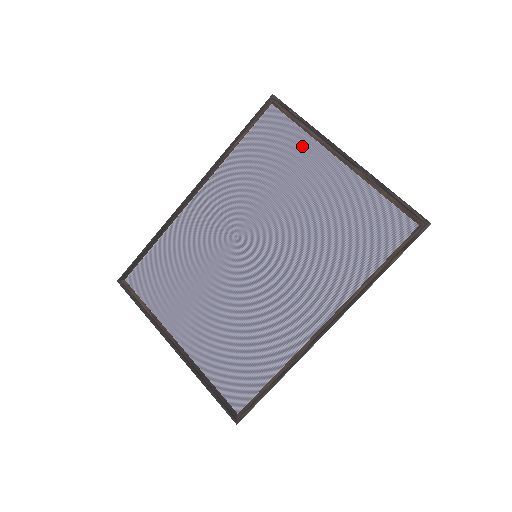
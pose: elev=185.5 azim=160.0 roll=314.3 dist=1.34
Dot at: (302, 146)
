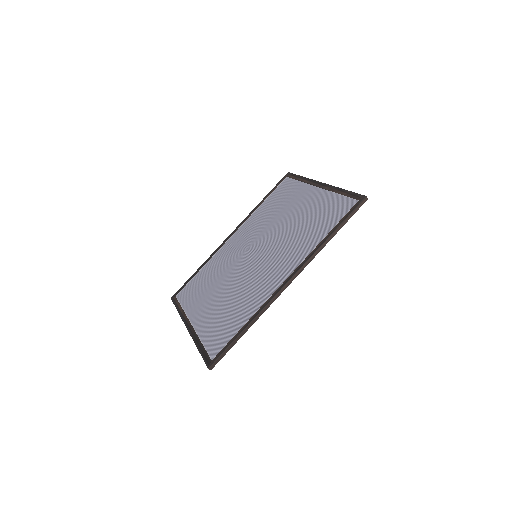
Dot at: (298, 189)
